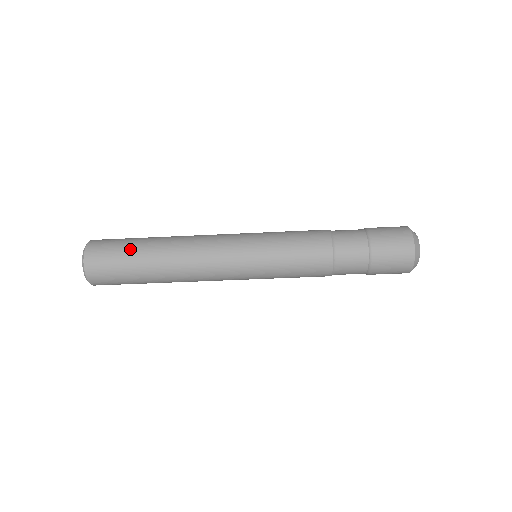
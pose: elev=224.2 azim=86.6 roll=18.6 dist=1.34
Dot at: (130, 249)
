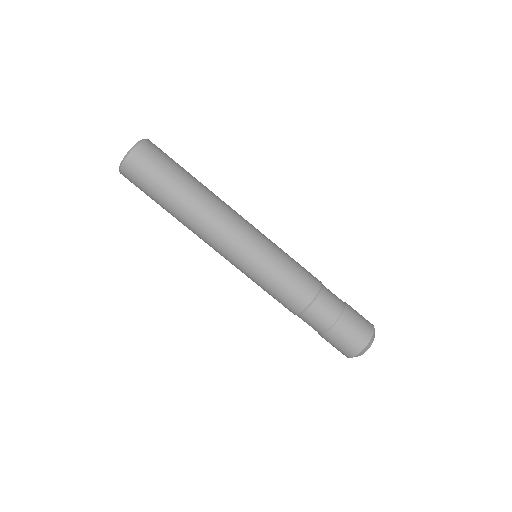
Dot at: (172, 174)
